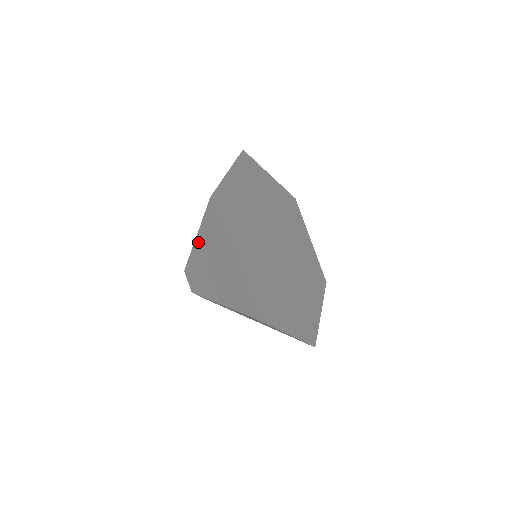
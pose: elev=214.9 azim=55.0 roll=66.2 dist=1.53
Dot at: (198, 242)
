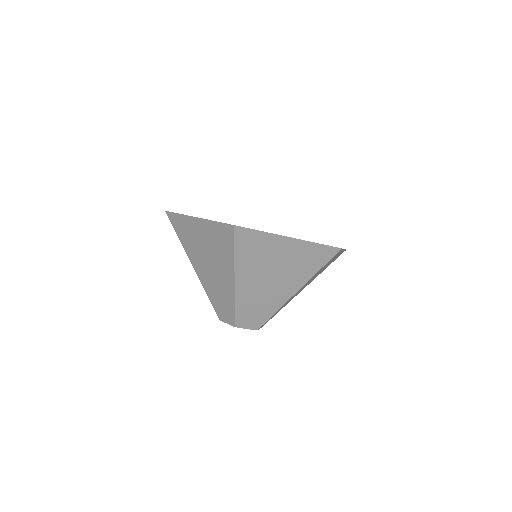
Dot at: occluded
